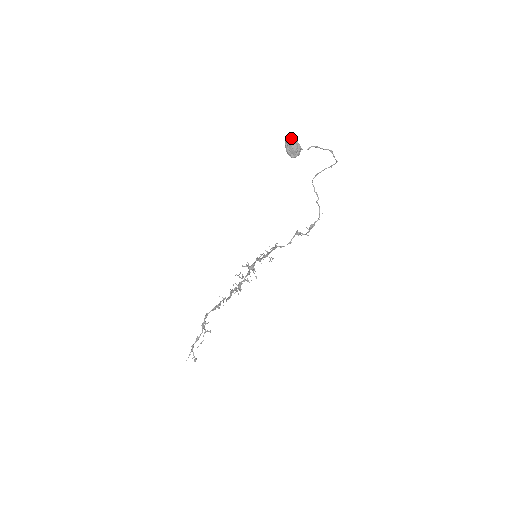
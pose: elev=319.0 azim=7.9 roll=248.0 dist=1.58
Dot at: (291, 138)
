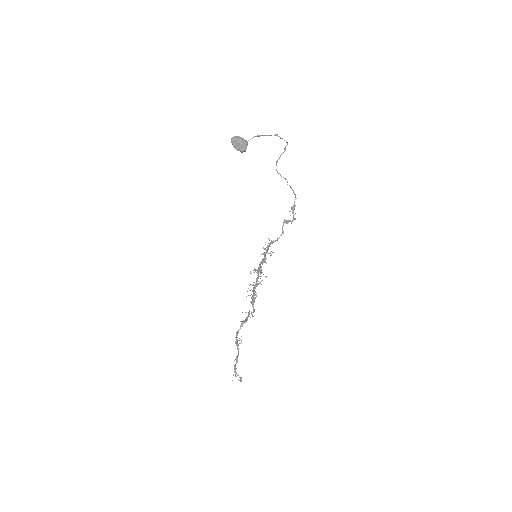
Dot at: (234, 137)
